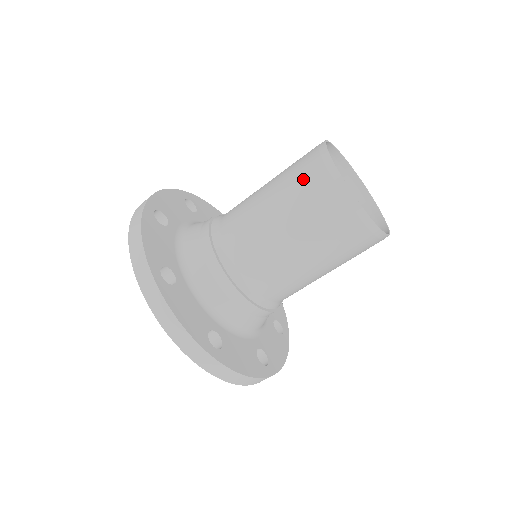
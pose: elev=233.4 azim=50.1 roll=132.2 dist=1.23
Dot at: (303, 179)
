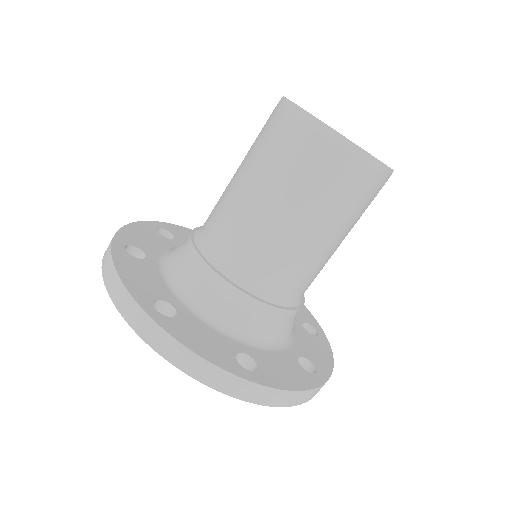
Dot at: (319, 173)
